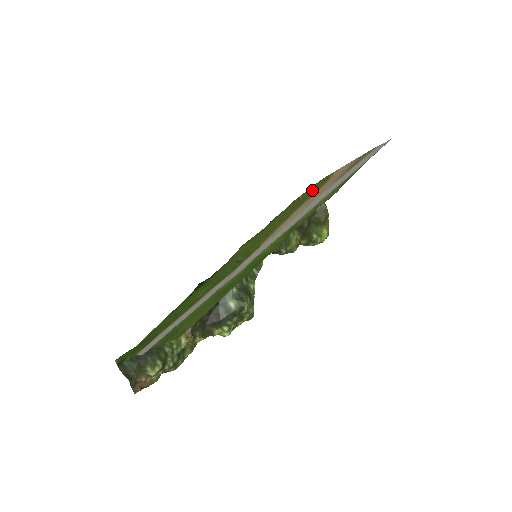
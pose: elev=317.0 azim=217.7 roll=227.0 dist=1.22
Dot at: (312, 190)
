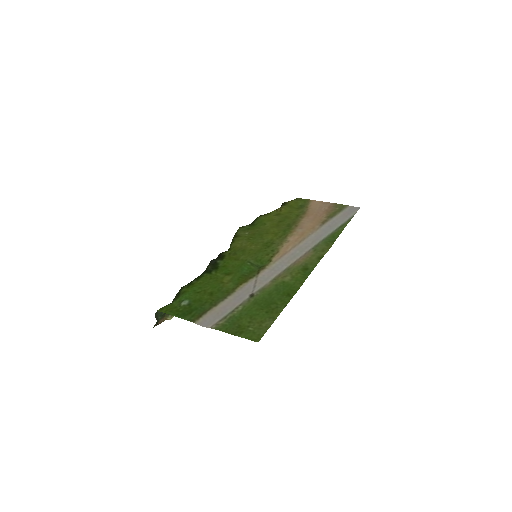
Dot at: (293, 208)
